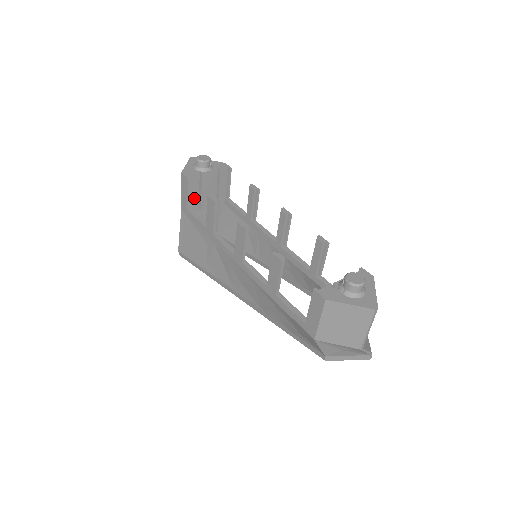
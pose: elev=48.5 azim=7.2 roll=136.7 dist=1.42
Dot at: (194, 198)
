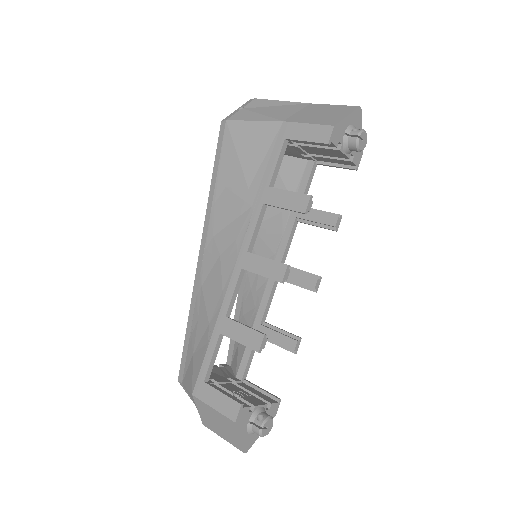
Dot at: occluded
